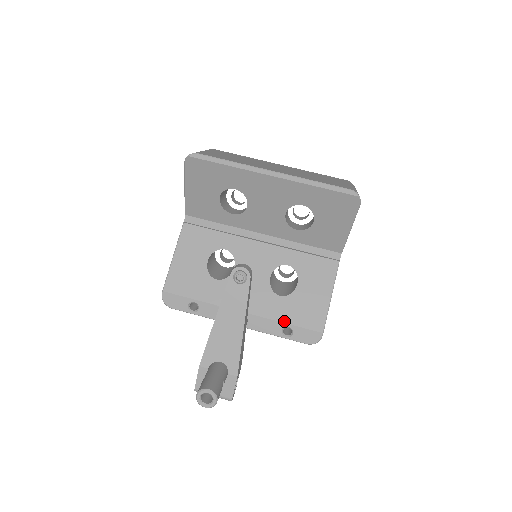
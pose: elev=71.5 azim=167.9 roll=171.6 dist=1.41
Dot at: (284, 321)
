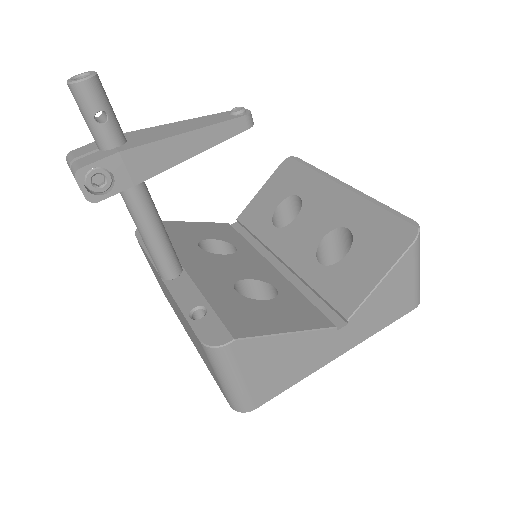
Dot at: (209, 300)
